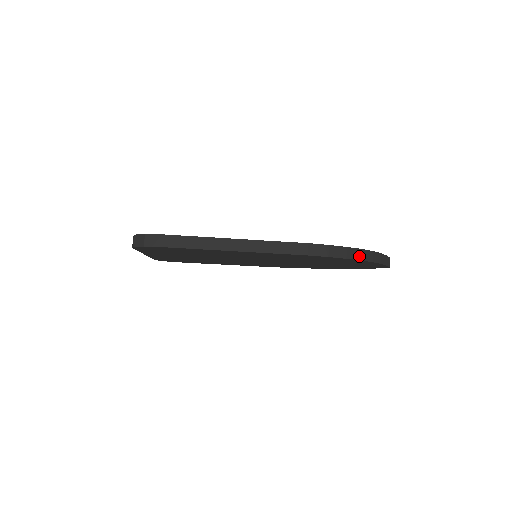
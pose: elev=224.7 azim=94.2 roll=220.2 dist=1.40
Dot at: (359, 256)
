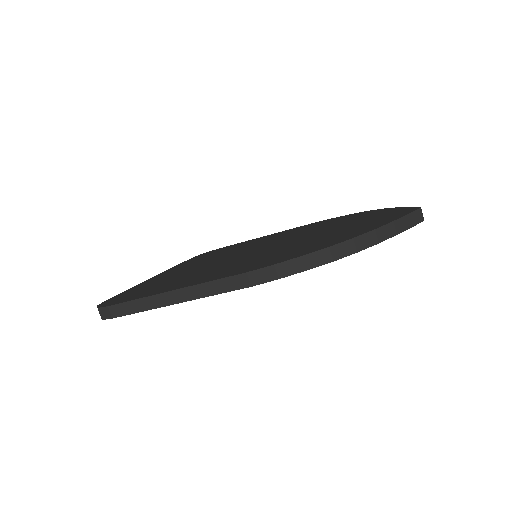
Dot at: (327, 258)
